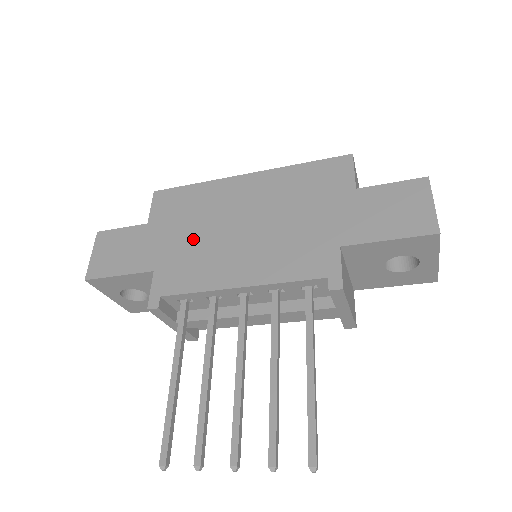
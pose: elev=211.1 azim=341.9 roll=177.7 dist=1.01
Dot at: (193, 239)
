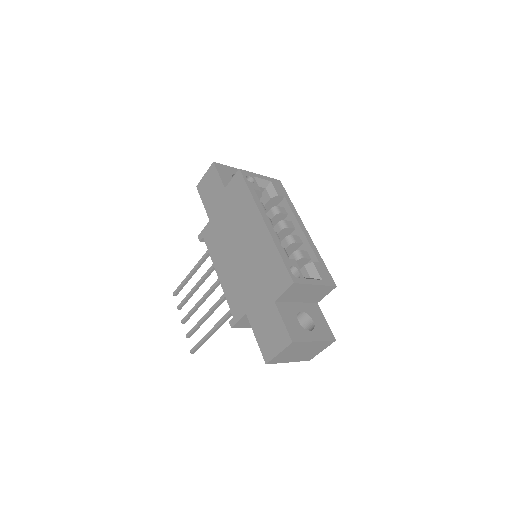
Dot at: (226, 226)
